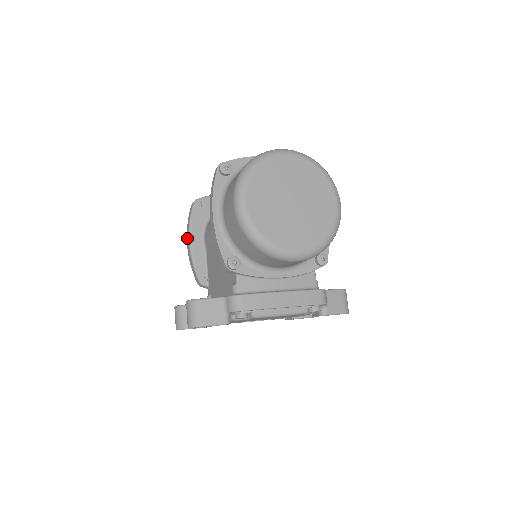
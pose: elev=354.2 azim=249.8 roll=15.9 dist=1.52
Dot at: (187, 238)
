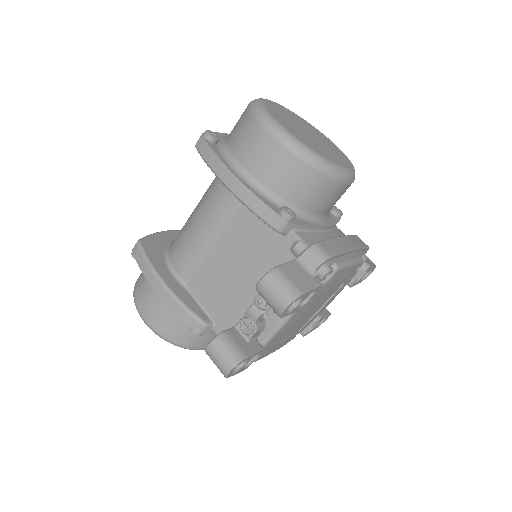
Dot at: (153, 283)
